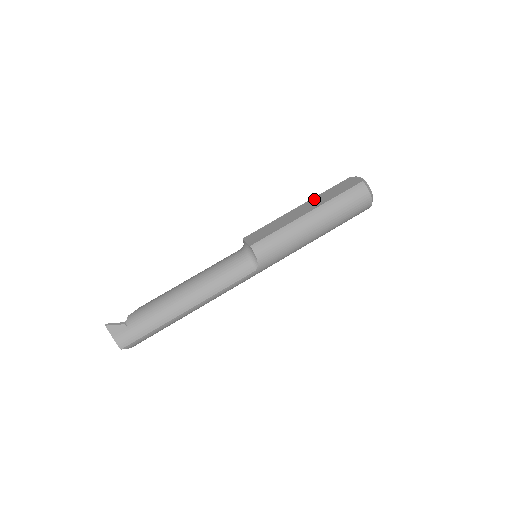
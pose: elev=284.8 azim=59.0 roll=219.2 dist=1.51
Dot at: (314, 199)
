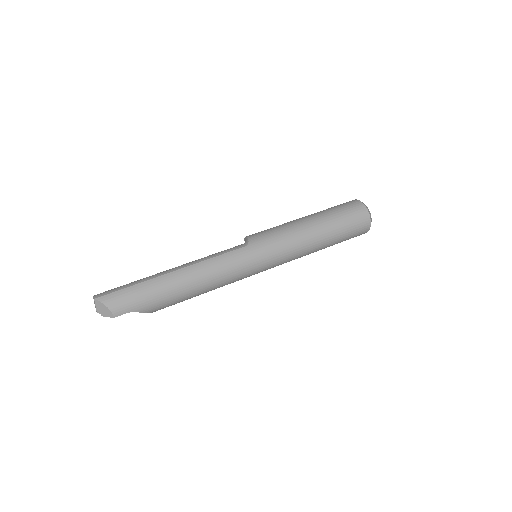
Dot at: occluded
